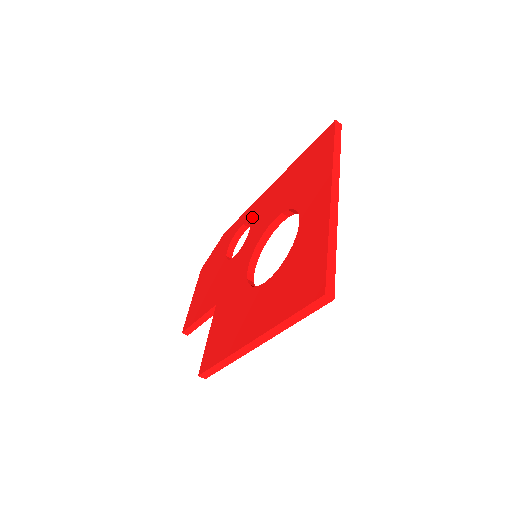
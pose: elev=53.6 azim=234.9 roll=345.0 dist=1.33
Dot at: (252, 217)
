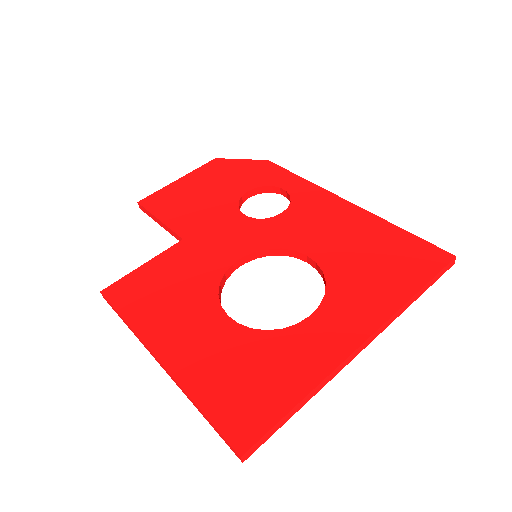
Dot at: (299, 201)
